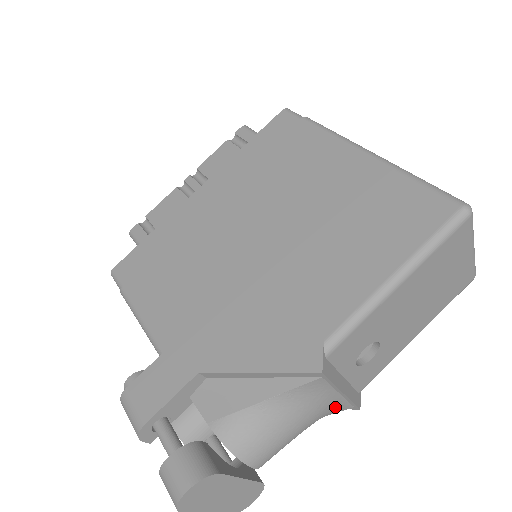
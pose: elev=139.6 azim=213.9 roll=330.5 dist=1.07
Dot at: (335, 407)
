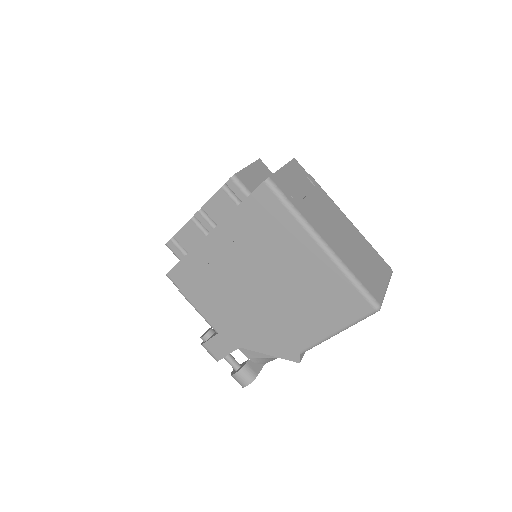
Dot at: occluded
